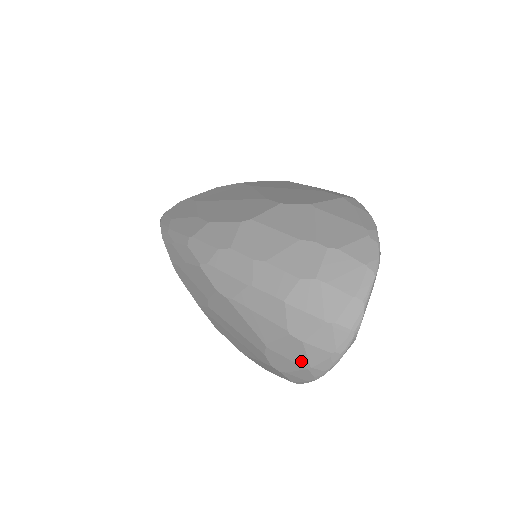
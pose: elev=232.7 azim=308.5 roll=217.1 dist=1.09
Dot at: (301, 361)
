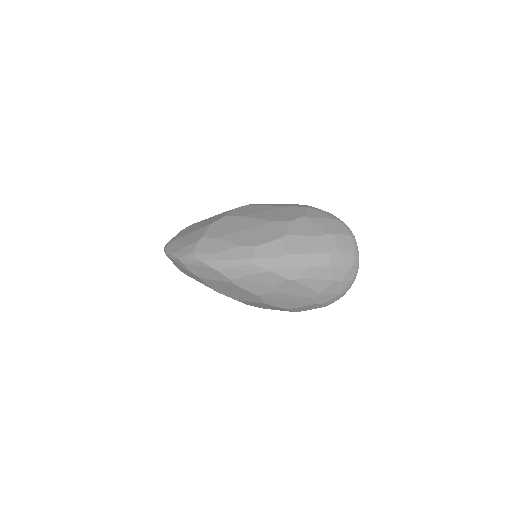
Dot at: (338, 291)
